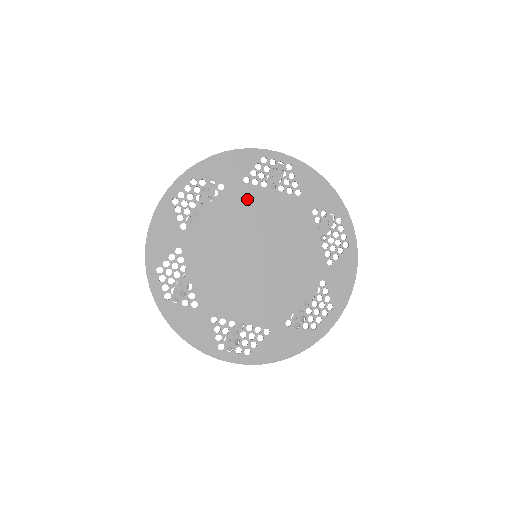
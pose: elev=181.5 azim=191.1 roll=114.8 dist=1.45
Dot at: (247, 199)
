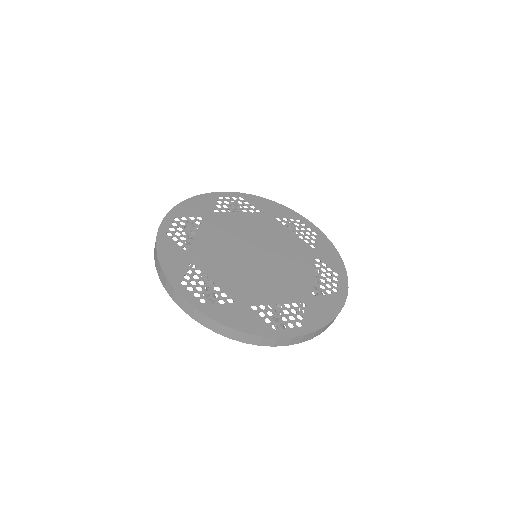
Dot at: (225, 221)
